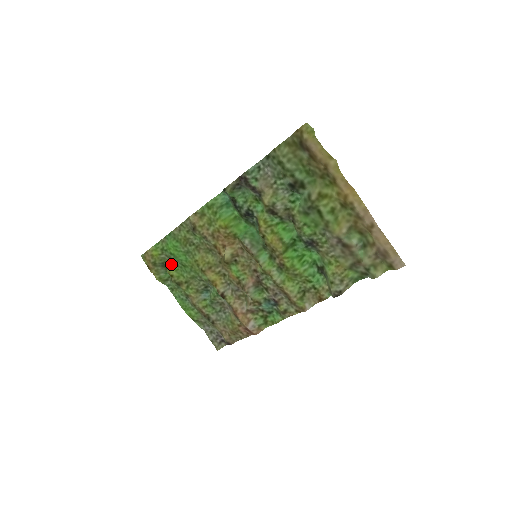
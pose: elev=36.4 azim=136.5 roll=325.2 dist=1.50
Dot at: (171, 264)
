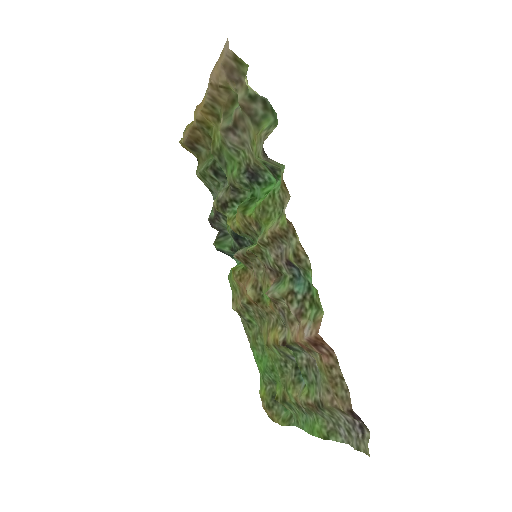
Dot at: (277, 388)
